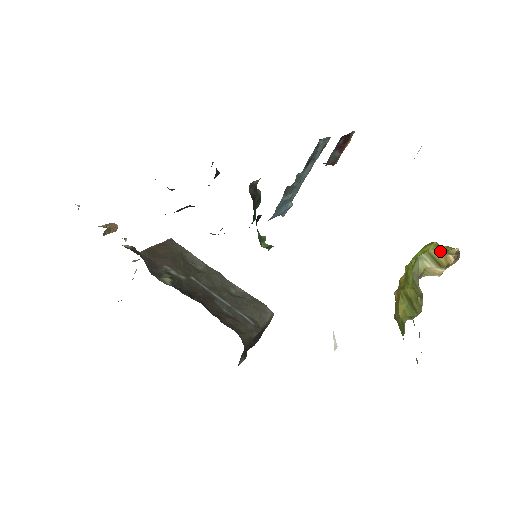
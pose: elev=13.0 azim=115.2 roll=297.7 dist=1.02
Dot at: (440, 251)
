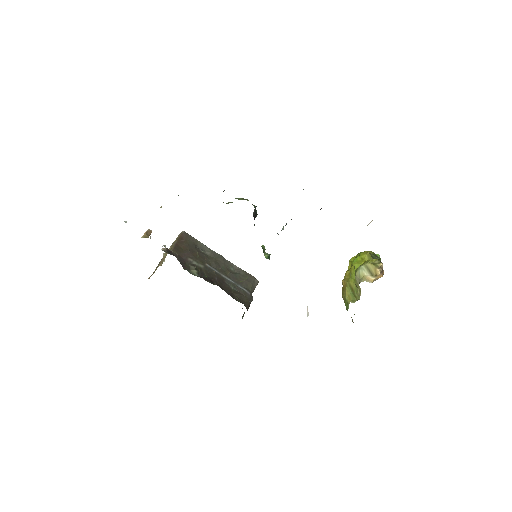
Dot at: (372, 265)
